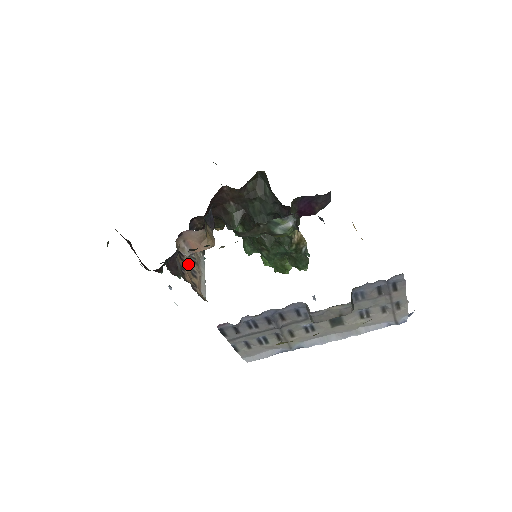
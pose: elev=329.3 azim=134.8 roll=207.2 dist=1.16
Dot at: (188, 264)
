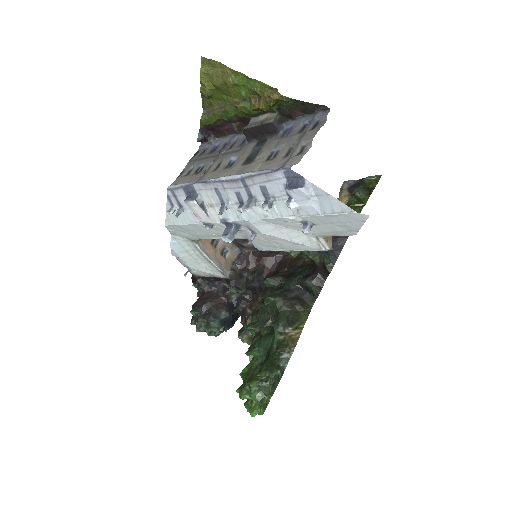
Dot at: occluded
